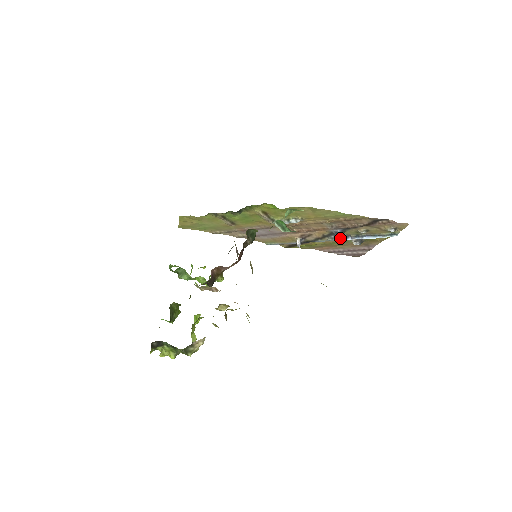
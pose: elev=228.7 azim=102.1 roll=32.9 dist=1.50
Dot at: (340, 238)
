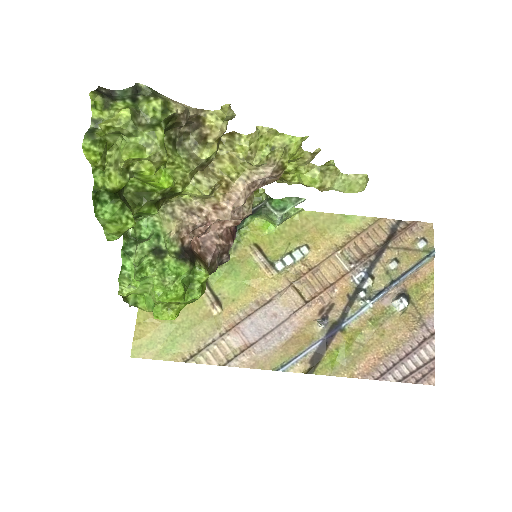
Dot at: (374, 298)
